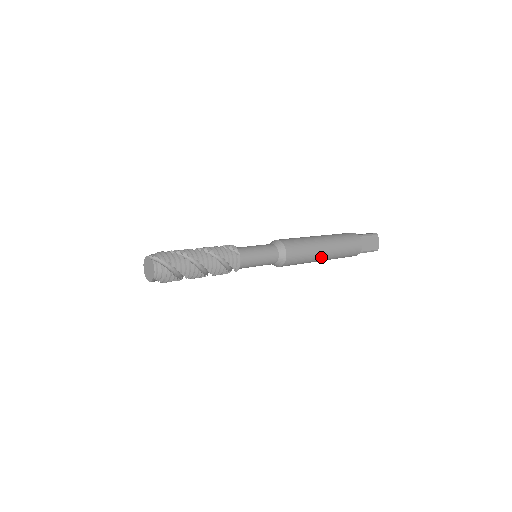
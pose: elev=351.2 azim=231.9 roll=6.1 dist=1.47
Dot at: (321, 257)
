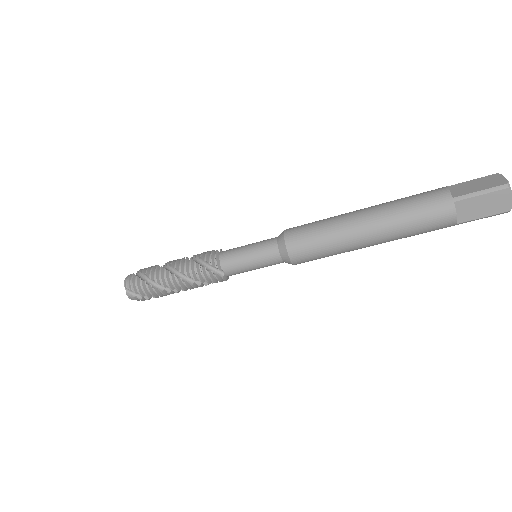
Dot at: (356, 224)
